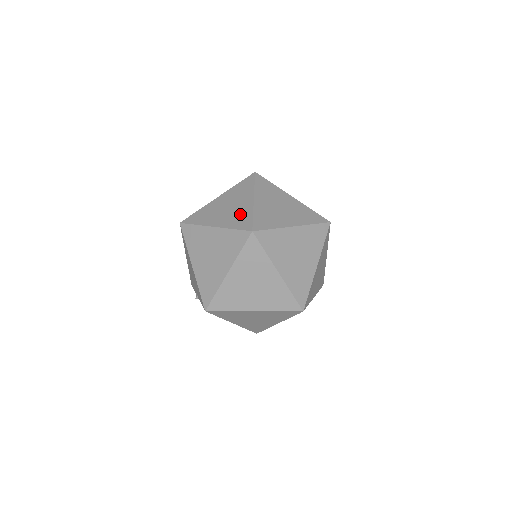
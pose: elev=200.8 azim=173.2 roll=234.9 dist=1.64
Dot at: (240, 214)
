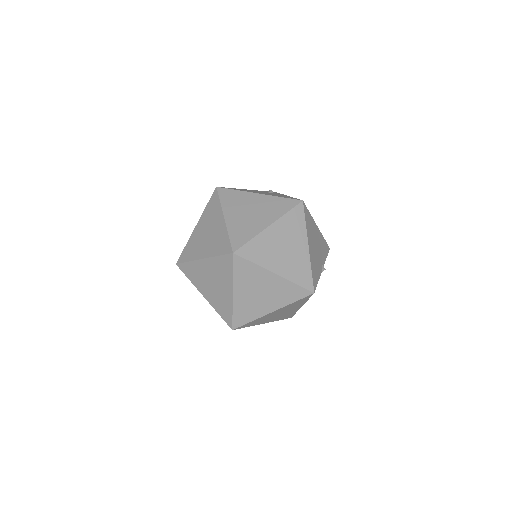
Dot at: (247, 228)
